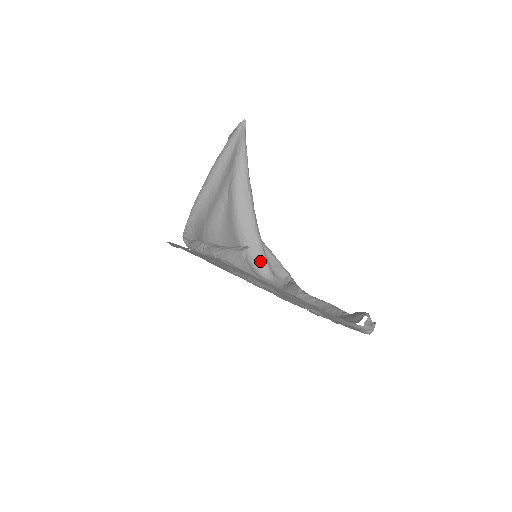
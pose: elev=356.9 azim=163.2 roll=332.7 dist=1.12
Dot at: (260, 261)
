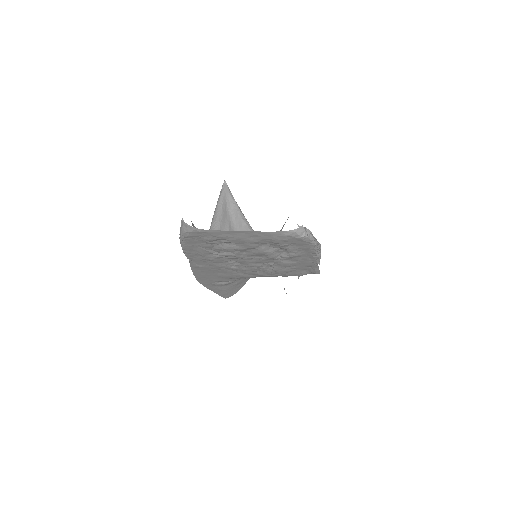
Dot at: occluded
